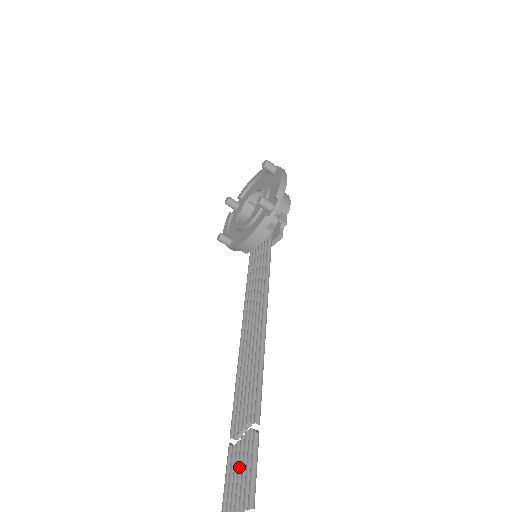
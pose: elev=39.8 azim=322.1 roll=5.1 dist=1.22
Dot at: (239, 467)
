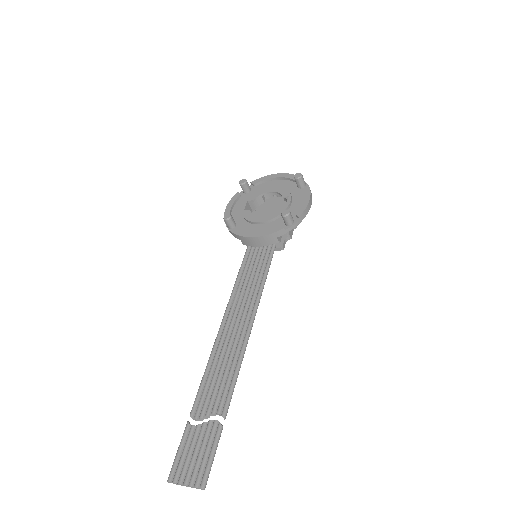
Dot at: (197, 448)
